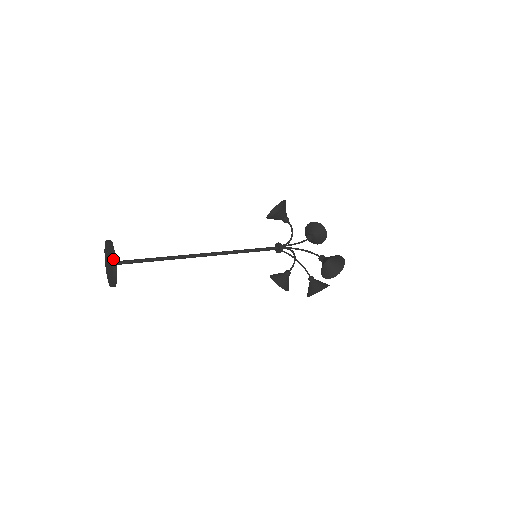
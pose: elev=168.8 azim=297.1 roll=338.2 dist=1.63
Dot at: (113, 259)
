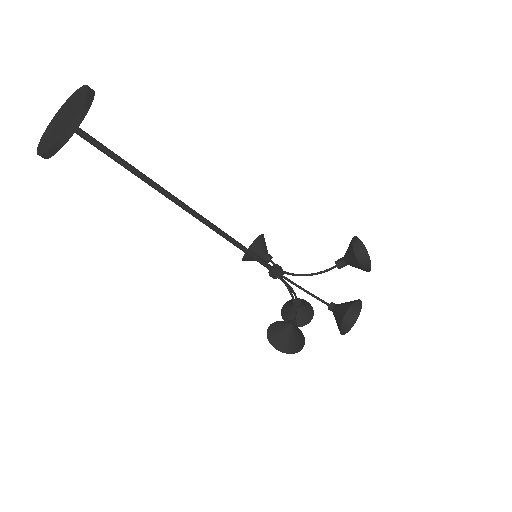
Dot at: occluded
